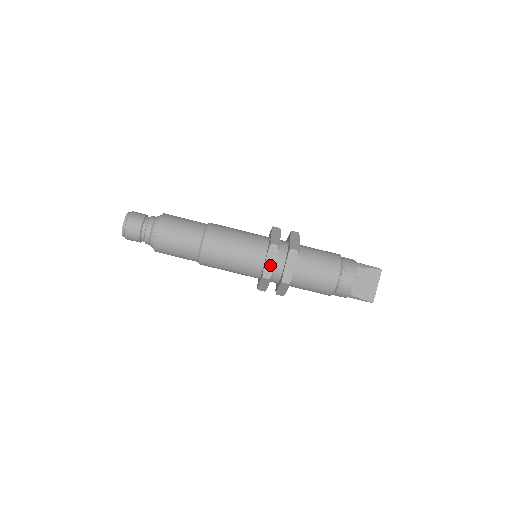
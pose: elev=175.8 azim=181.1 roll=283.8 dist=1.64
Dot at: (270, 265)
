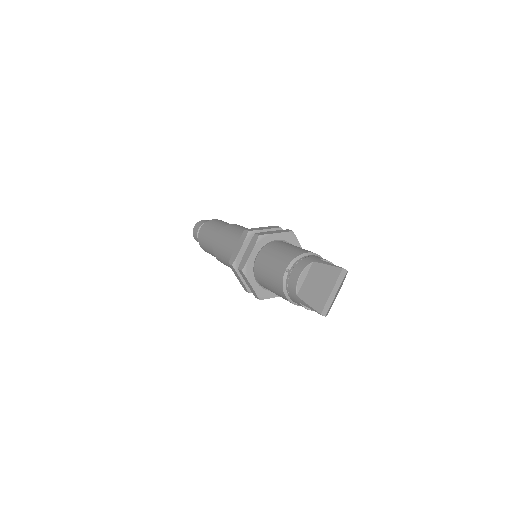
Dot at: (237, 251)
